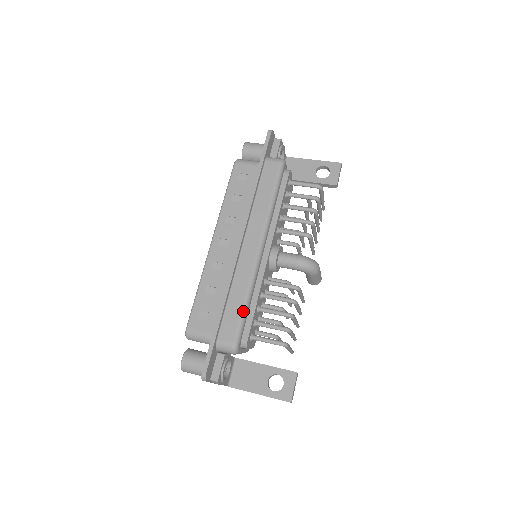
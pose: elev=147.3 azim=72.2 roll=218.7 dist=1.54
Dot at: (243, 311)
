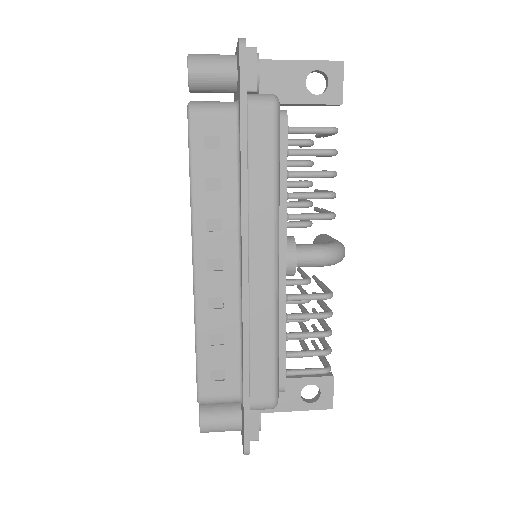
Dot at: (275, 360)
